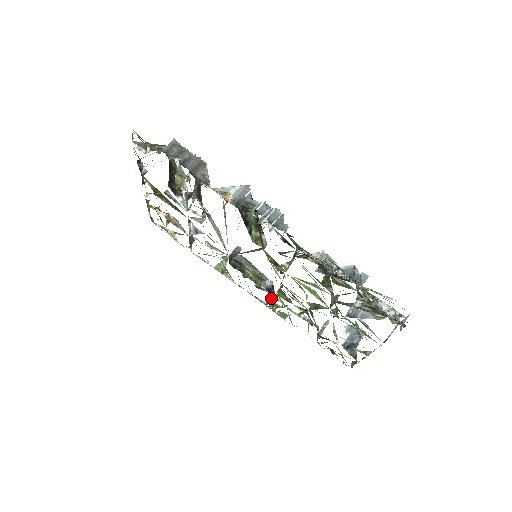
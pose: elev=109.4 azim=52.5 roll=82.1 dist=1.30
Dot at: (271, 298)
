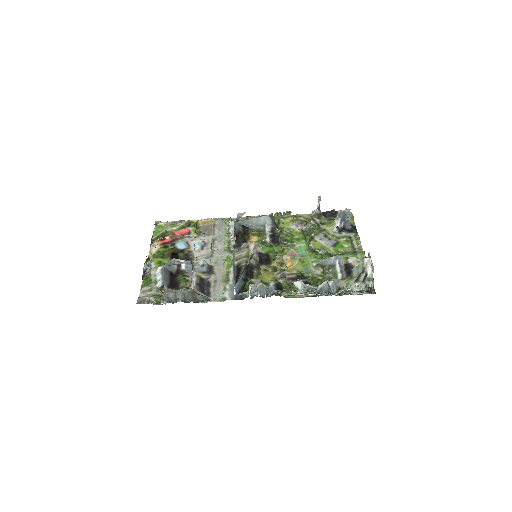
Dot at: occluded
